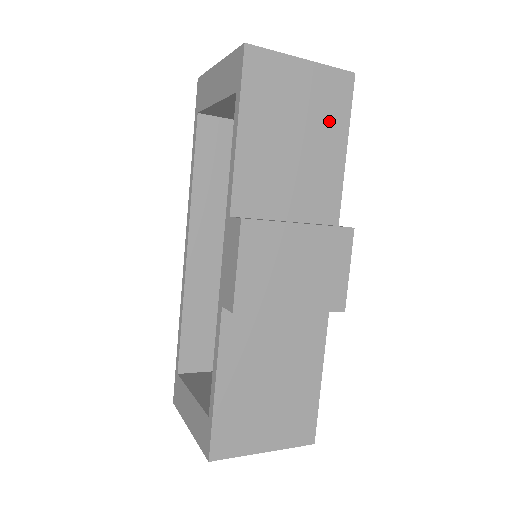
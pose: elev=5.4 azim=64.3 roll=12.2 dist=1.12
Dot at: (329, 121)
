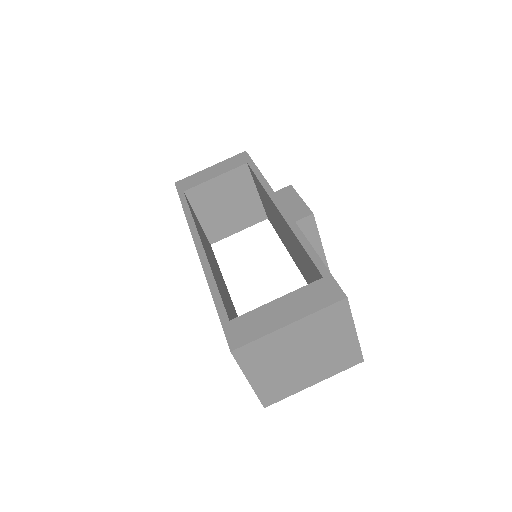
Dot at: occluded
